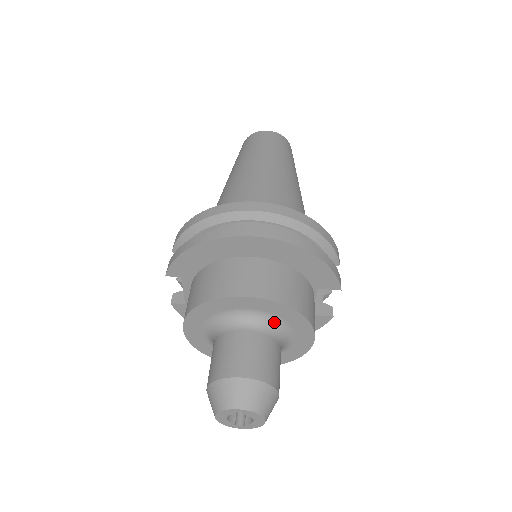
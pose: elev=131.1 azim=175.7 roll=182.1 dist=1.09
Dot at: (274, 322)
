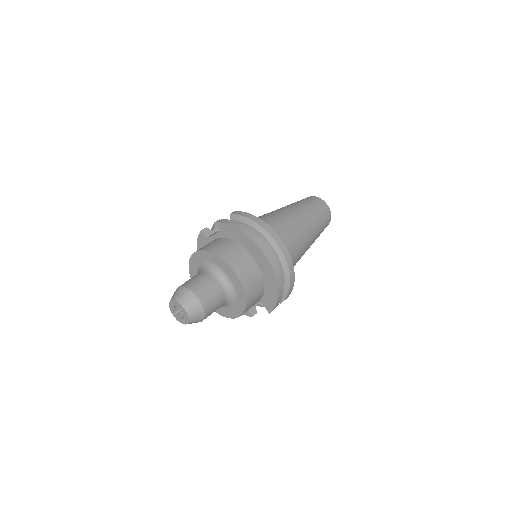
Dot at: (233, 295)
